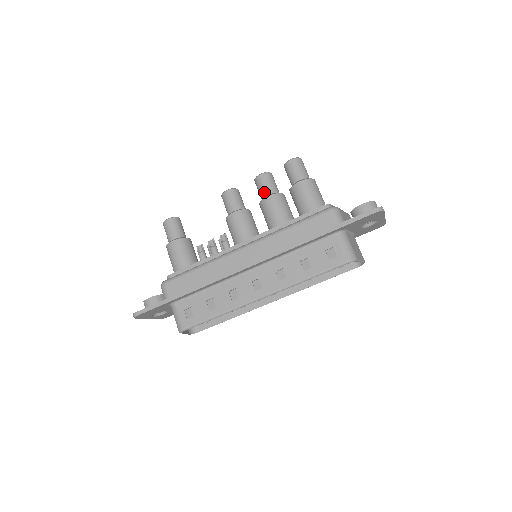
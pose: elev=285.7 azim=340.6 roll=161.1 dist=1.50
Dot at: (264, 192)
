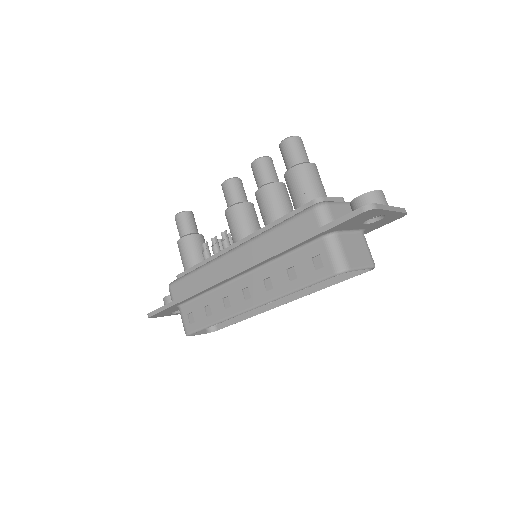
Dot at: (258, 182)
